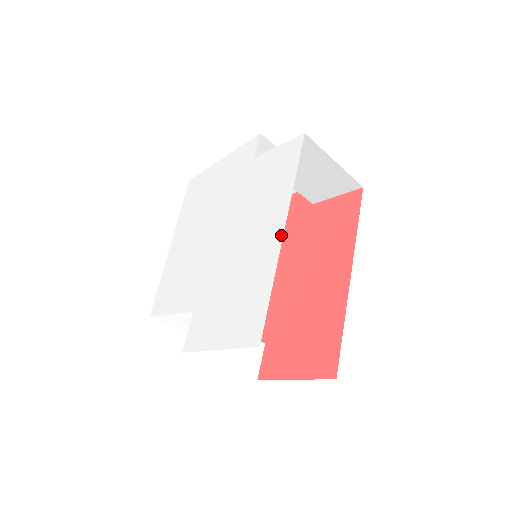
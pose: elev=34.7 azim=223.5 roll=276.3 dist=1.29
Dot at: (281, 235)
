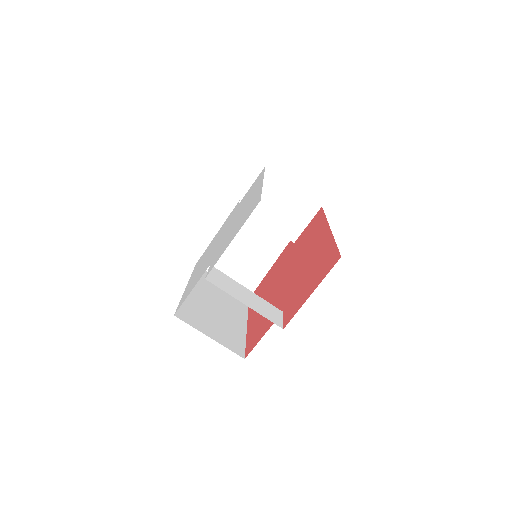
Dot at: occluded
